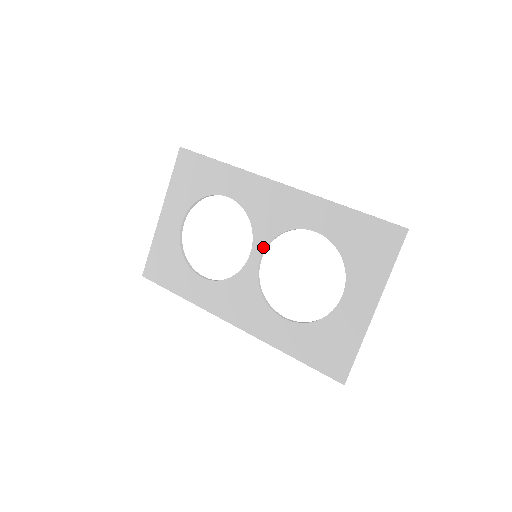
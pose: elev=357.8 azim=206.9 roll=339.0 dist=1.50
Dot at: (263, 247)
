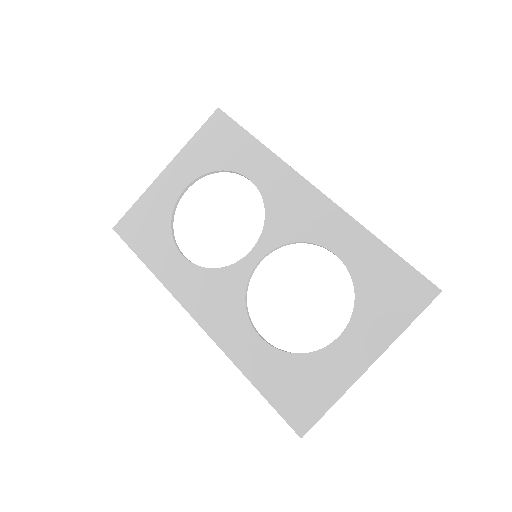
Dot at: (269, 249)
